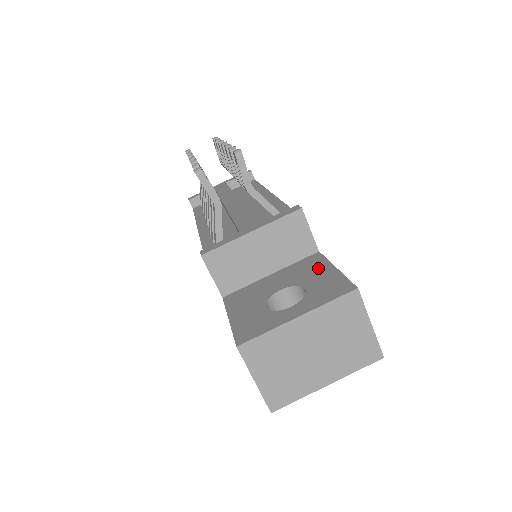
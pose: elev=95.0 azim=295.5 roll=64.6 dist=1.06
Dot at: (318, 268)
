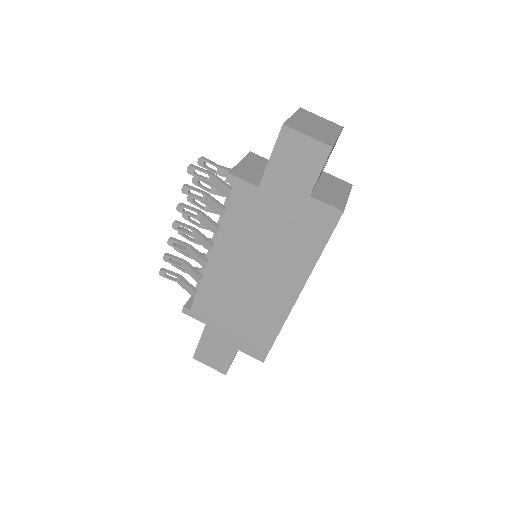
Dot at: occluded
